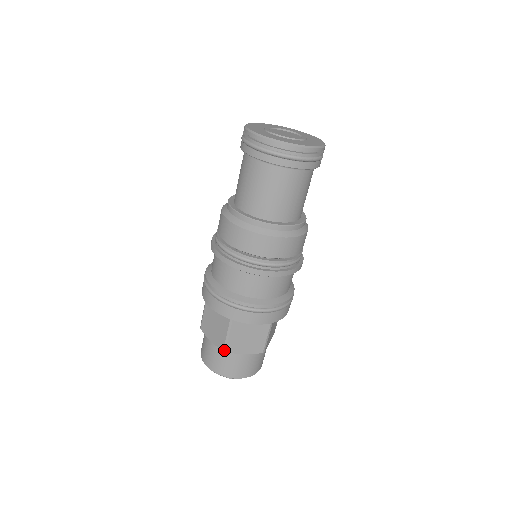
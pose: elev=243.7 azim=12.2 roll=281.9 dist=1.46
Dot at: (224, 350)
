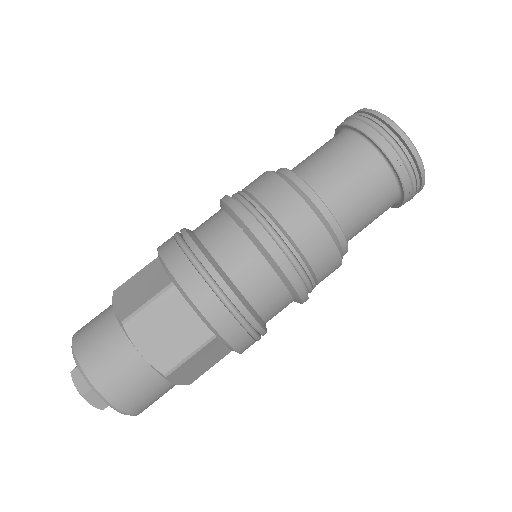
Dot at: (166, 375)
